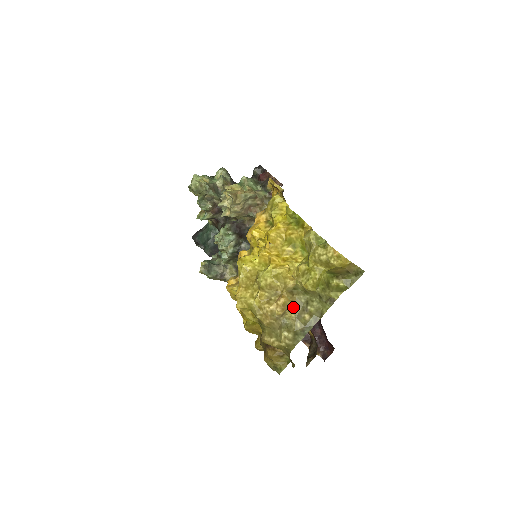
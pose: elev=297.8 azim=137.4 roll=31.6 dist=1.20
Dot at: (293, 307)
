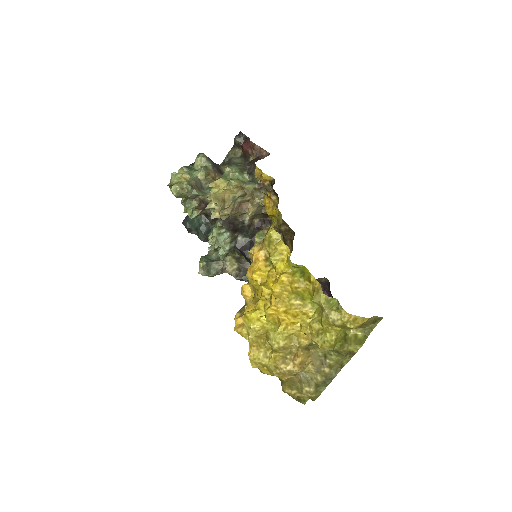
Dot at: (311, 361)
